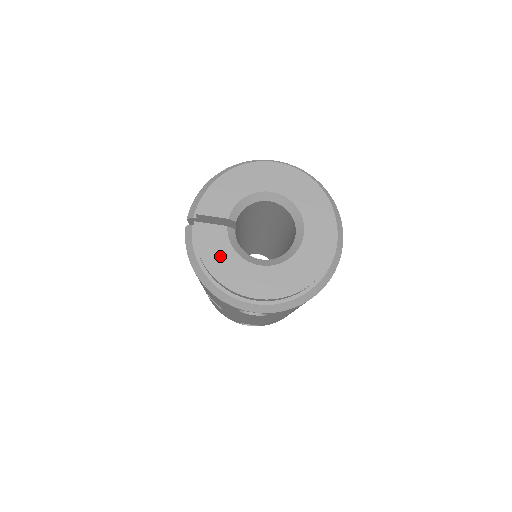
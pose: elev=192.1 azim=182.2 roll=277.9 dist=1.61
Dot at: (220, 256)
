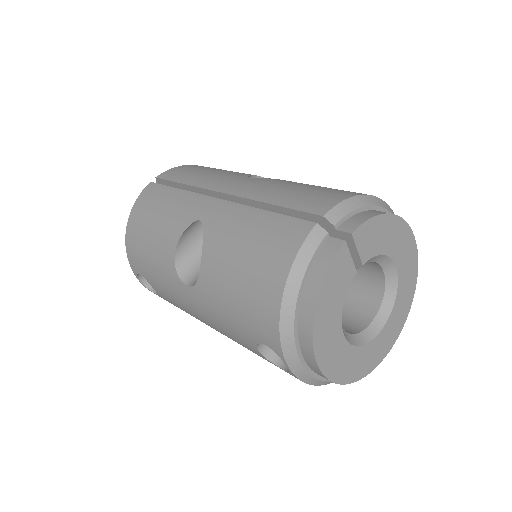
Dot at: (333, 300)
